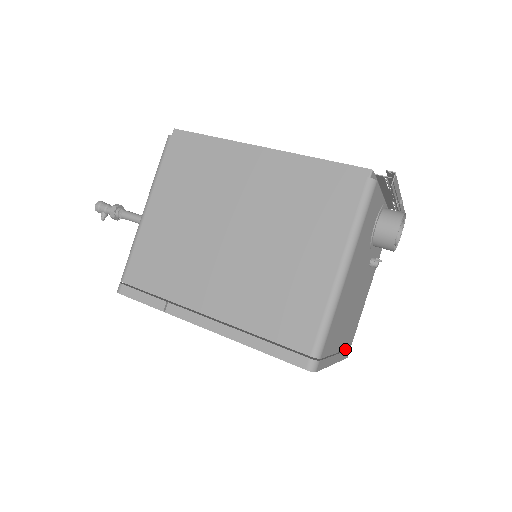
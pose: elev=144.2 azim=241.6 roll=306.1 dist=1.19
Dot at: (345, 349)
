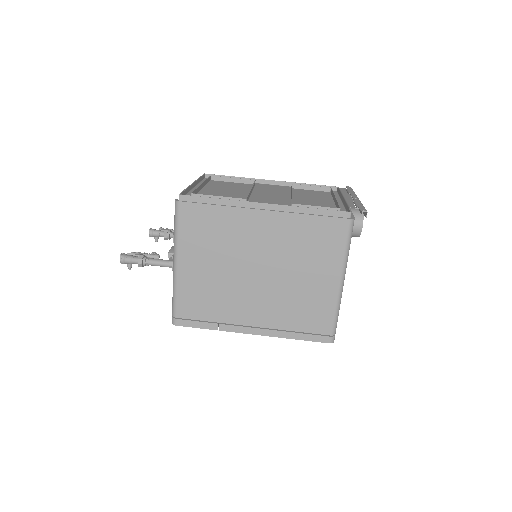
Dot at: occluded
